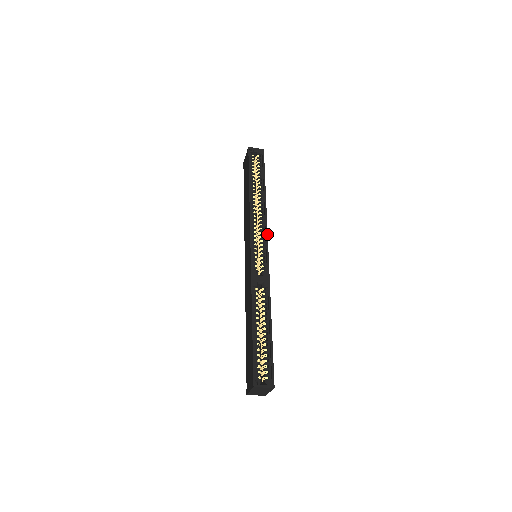
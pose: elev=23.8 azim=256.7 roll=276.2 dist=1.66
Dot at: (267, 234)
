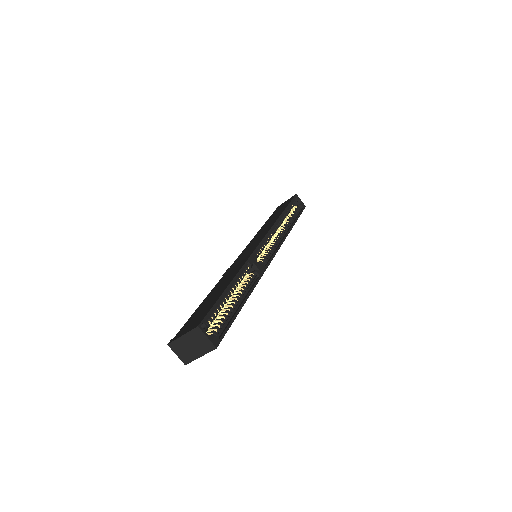
Dot at: occluded
